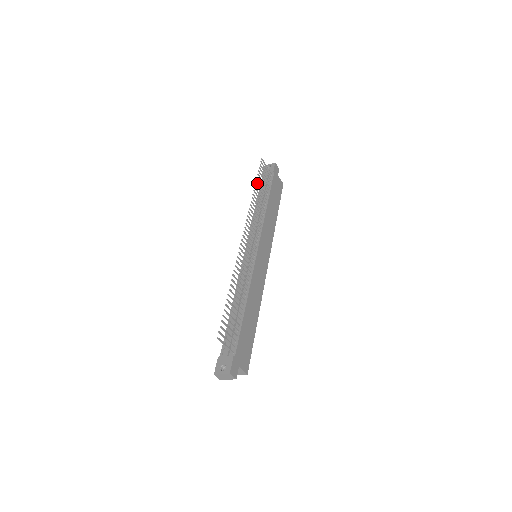
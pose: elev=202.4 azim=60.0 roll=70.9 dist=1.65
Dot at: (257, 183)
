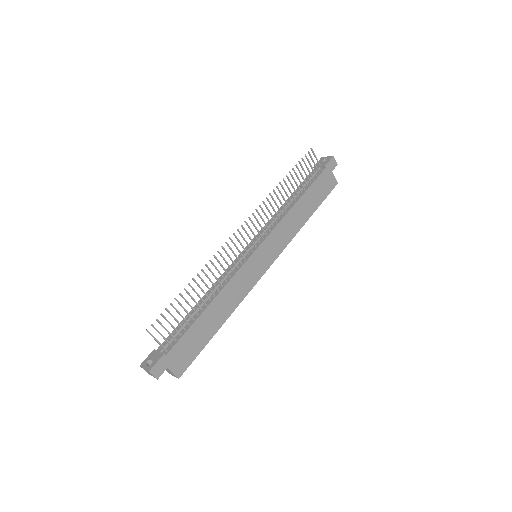
Dot at: (291, 175)
